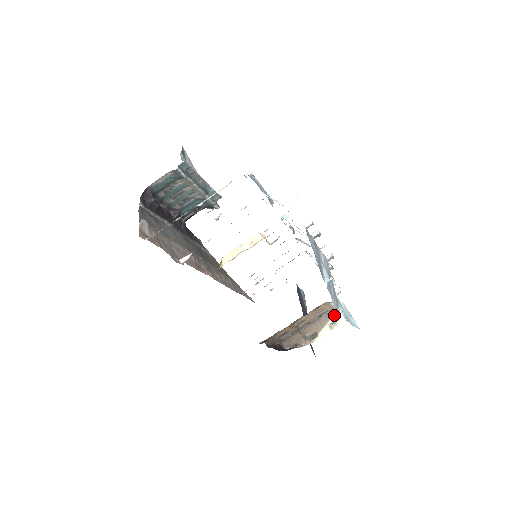
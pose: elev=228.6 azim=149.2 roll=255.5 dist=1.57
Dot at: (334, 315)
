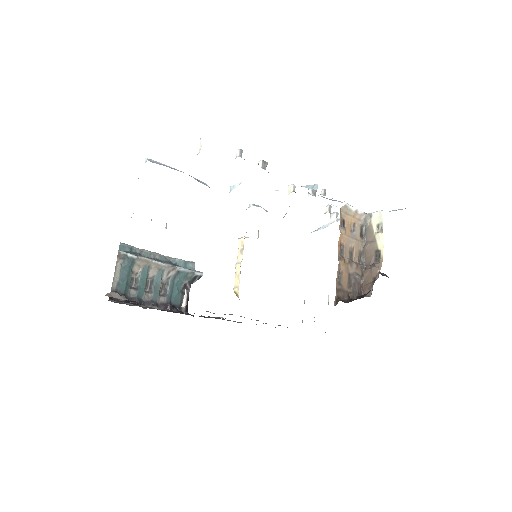
Dot at: (371, 222)
